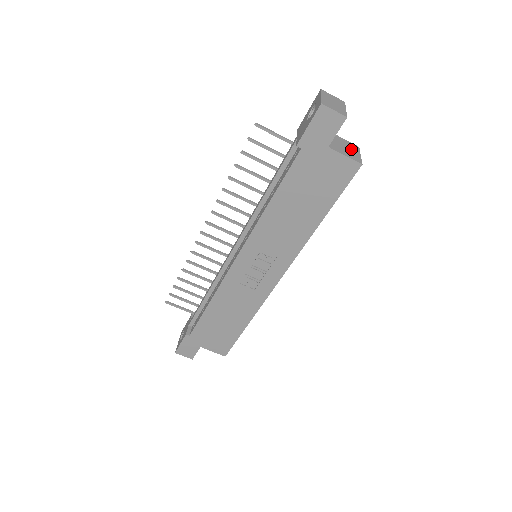
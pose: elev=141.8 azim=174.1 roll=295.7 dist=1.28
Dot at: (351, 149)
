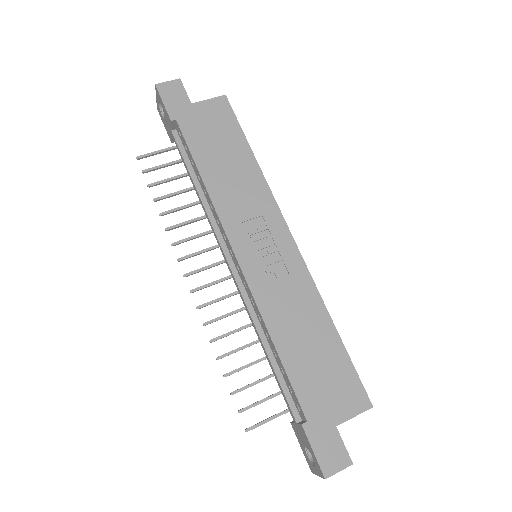
Dot at: occluded
